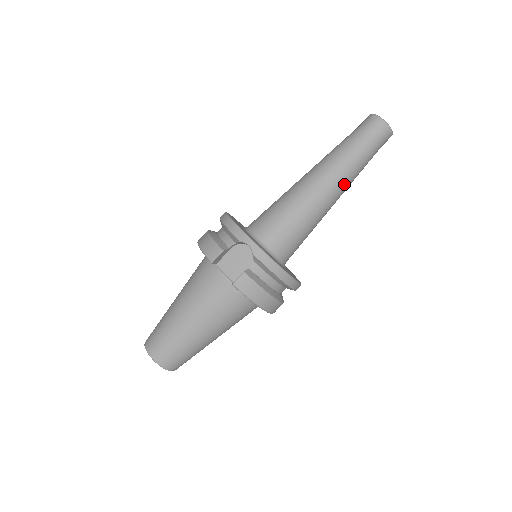
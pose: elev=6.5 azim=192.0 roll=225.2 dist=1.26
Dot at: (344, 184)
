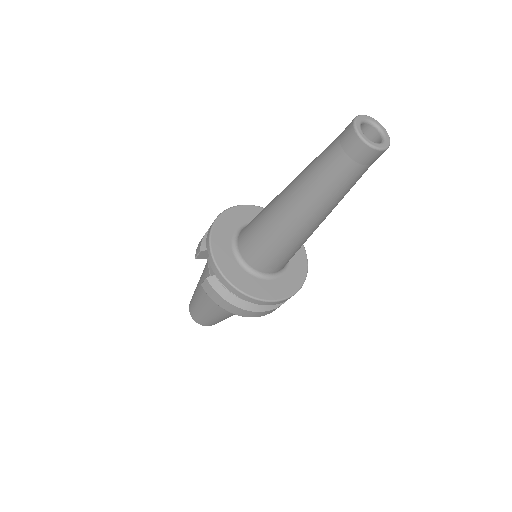
Dot at: (313, 208)
